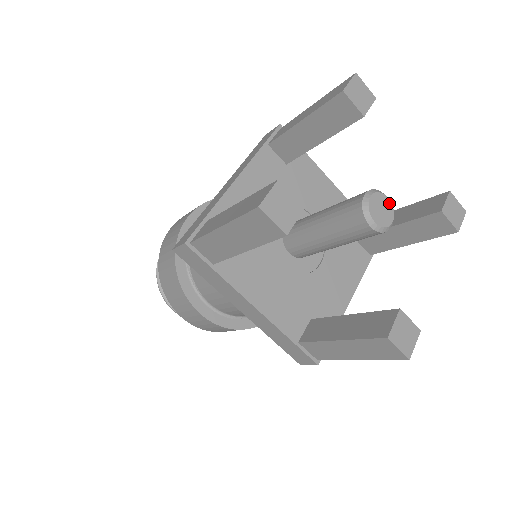
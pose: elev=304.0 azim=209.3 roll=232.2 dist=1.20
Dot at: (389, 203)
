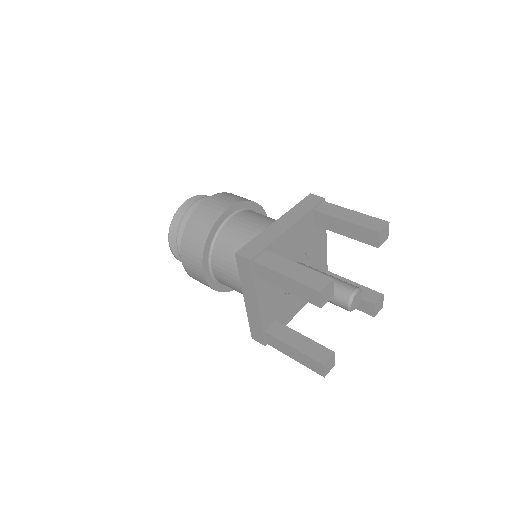
Dot at: (361, 297)
